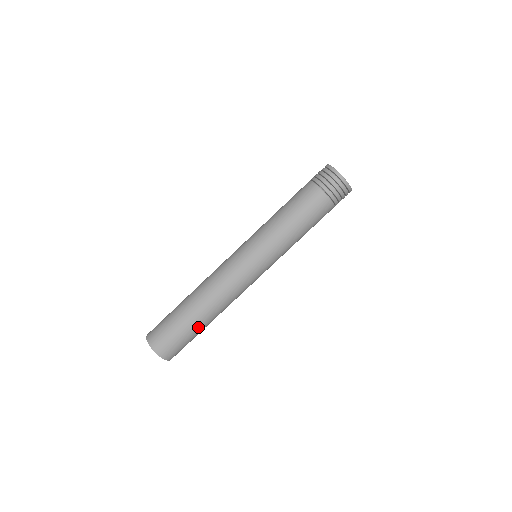
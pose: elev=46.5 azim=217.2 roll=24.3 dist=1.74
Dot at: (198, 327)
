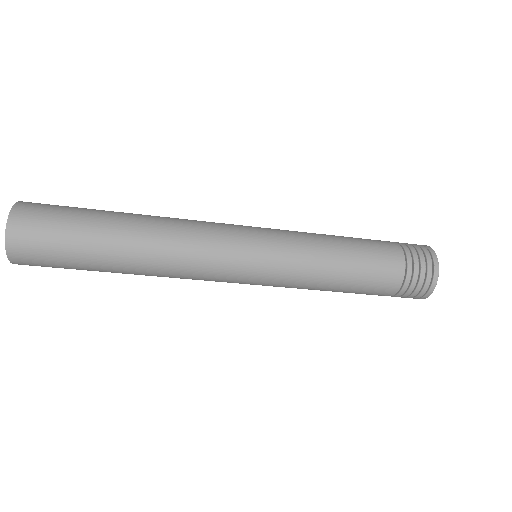
Dot at: (100, 264)
